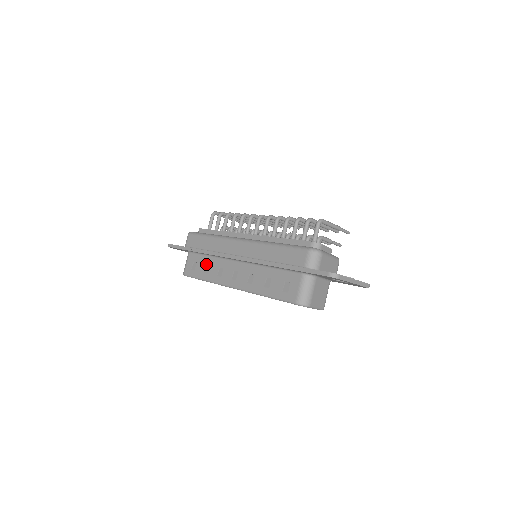
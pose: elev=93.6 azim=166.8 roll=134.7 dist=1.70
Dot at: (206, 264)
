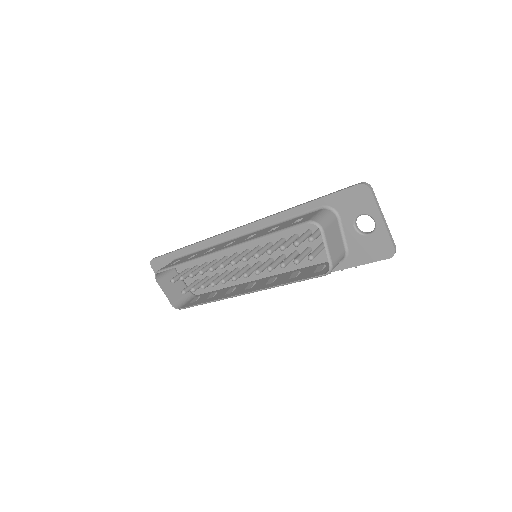
Dot at: (194, 254)
